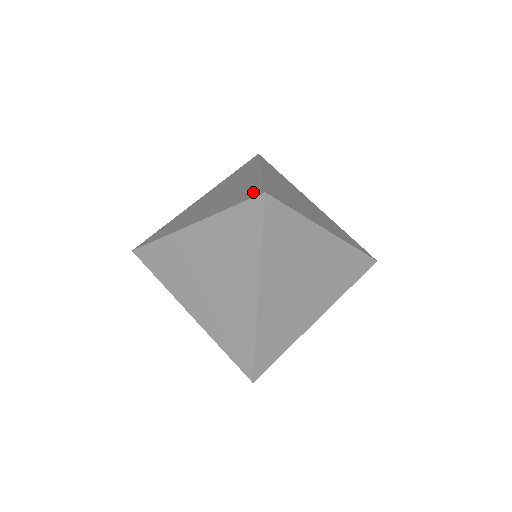
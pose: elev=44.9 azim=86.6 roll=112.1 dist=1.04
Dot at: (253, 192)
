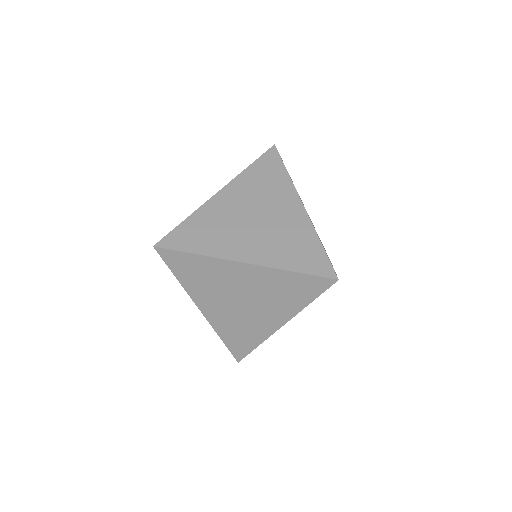
Dot at: (320, 264)
